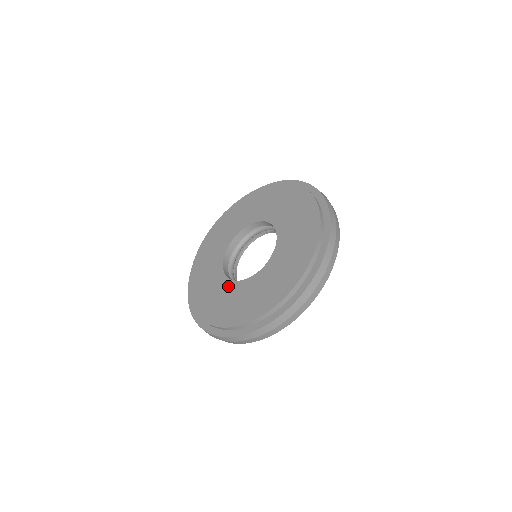
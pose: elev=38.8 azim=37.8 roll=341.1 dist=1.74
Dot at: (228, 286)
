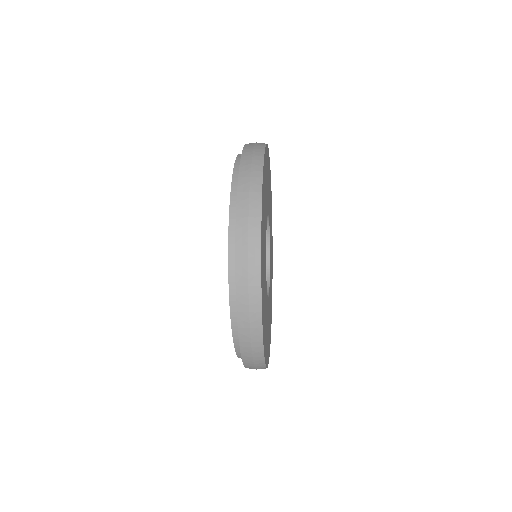
Dot at: occluded
